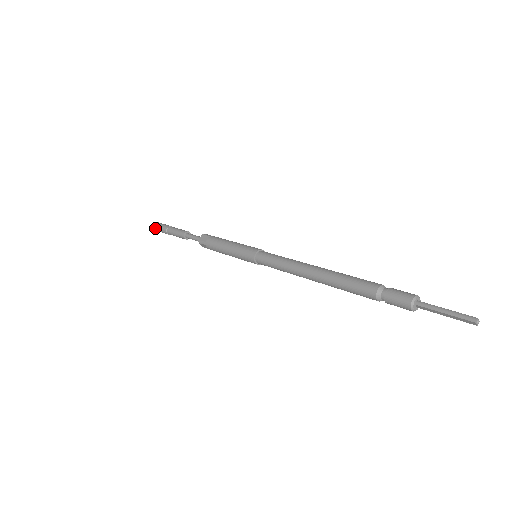
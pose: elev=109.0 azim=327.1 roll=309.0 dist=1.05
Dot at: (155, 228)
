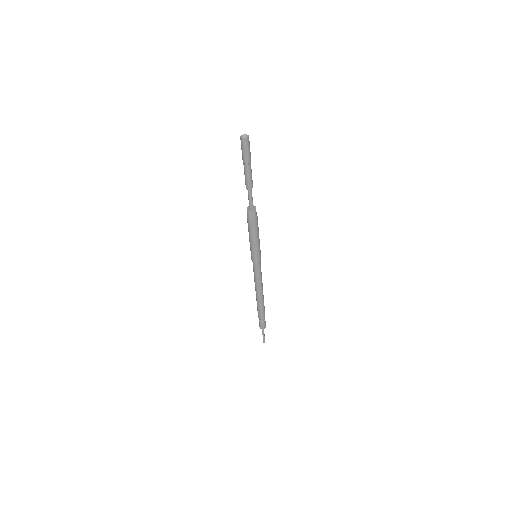
Dot at: (241, 143)
